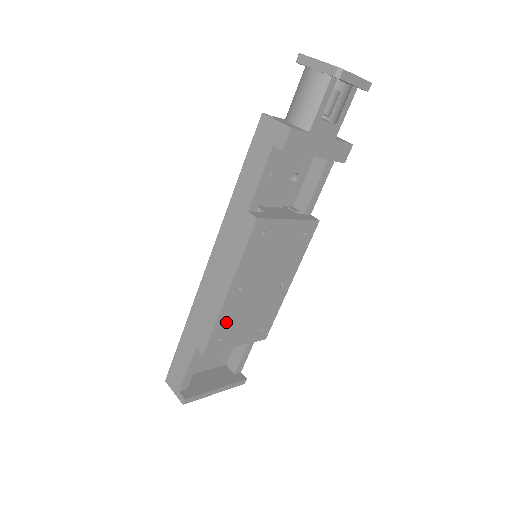
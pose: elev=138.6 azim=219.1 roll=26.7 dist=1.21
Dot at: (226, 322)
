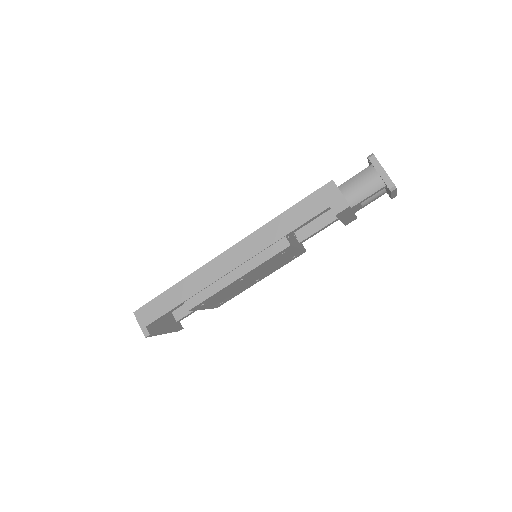
Dot at: (217, 295)
